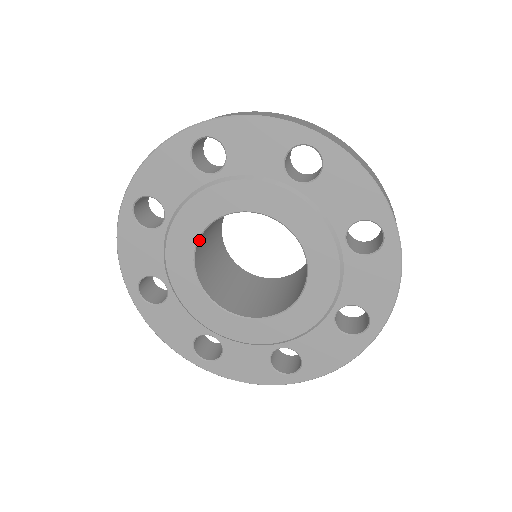
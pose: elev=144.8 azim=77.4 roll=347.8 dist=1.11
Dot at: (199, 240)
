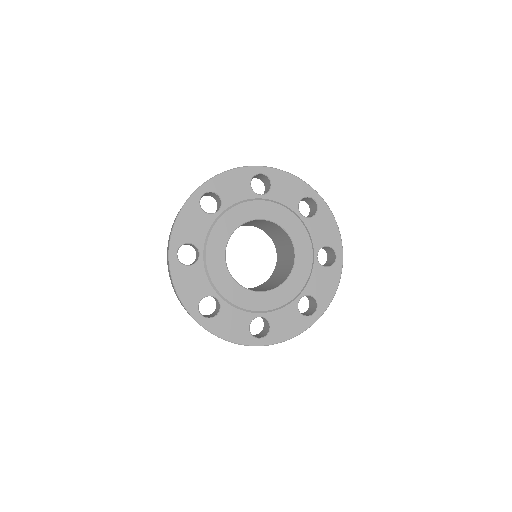
Dot at: (225, 256)
